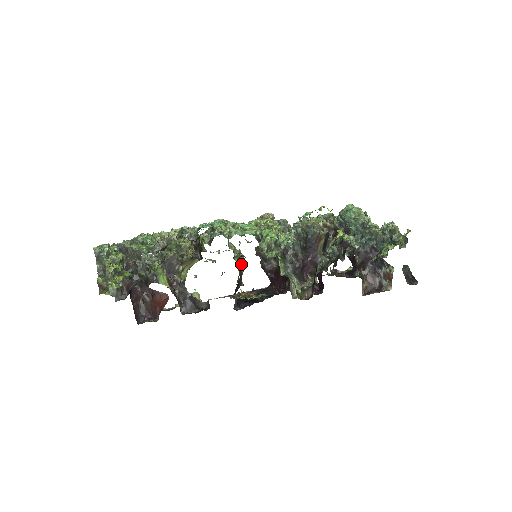
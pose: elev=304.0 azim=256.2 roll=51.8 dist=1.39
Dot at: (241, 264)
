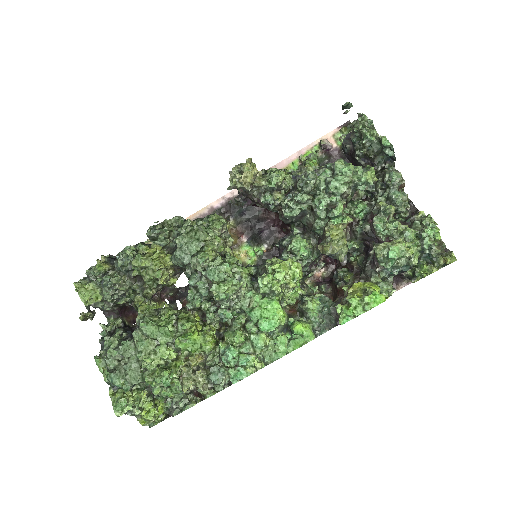
Dot at: (232, 248)
